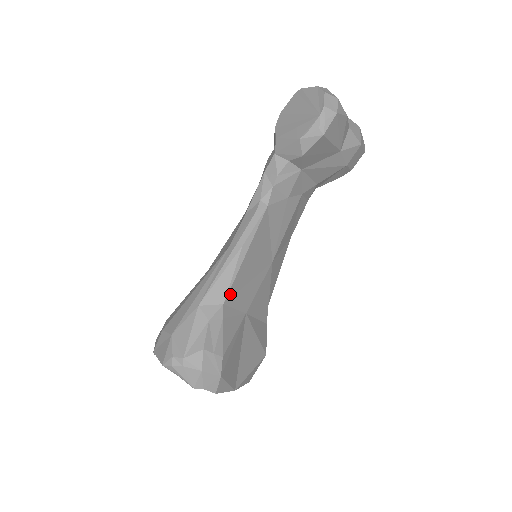
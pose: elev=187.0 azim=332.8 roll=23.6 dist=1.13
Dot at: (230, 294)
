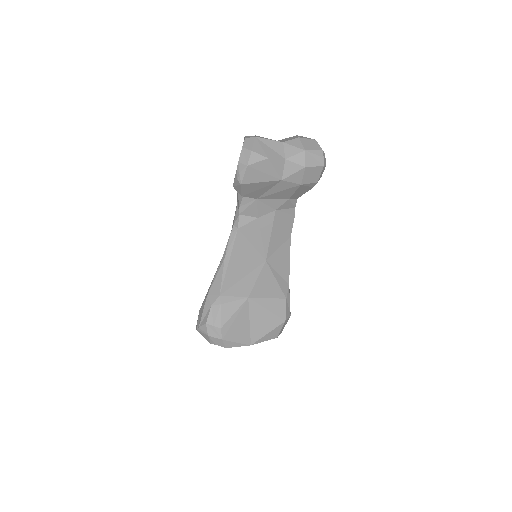
Dot at: (224, 289)
